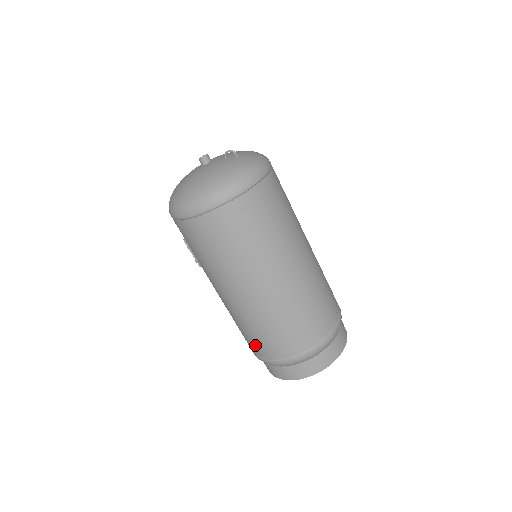
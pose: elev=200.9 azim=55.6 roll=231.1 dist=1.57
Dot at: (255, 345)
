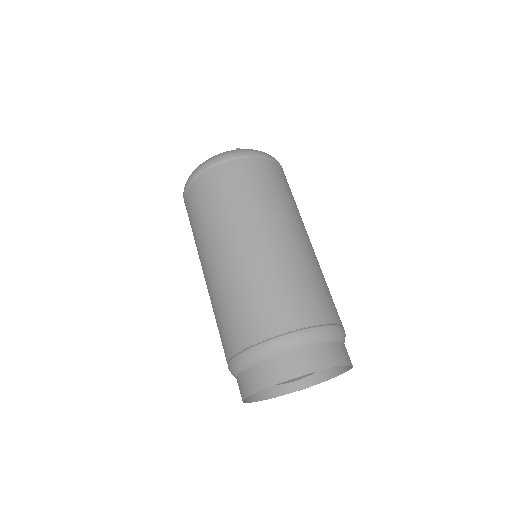
Dot at: occluded
